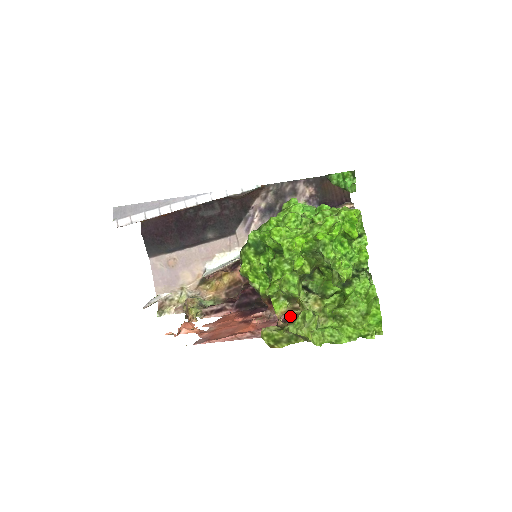
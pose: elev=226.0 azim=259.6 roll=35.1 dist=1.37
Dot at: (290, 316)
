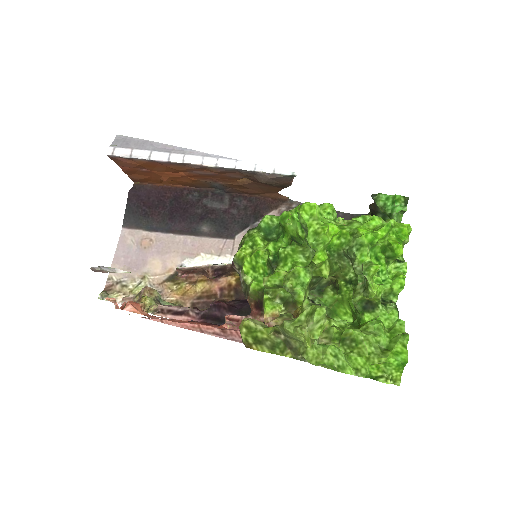
Dot at: occluded
